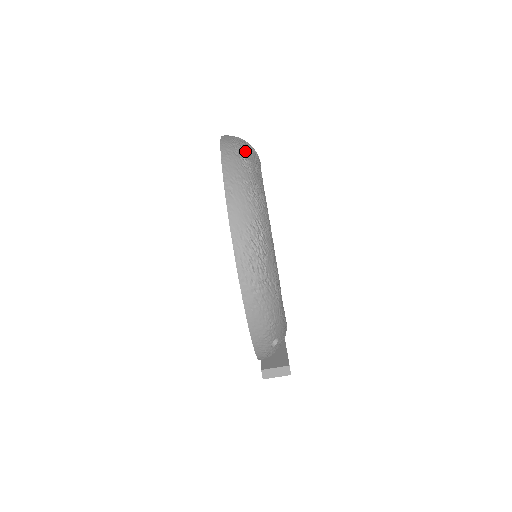
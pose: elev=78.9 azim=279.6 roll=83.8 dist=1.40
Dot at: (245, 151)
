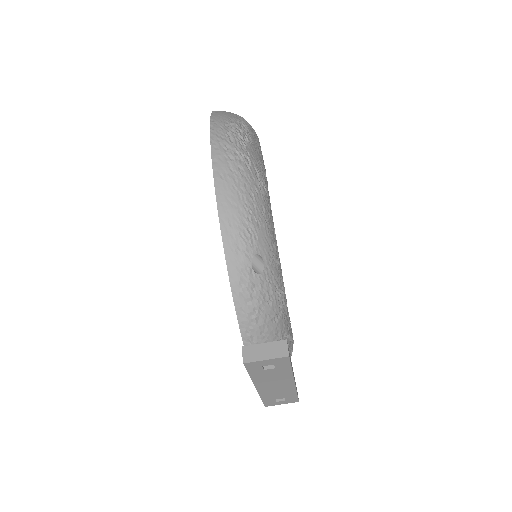
Dot at: occluded
